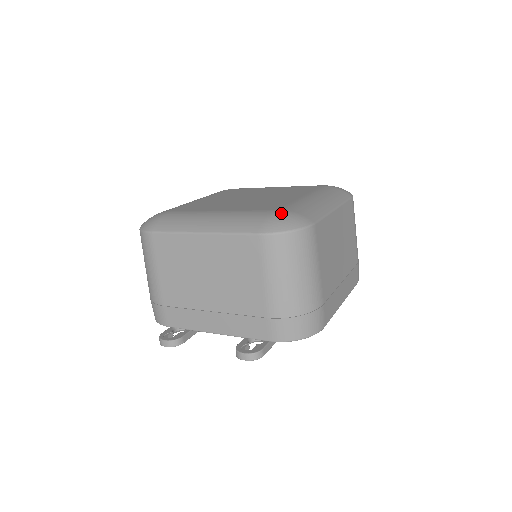
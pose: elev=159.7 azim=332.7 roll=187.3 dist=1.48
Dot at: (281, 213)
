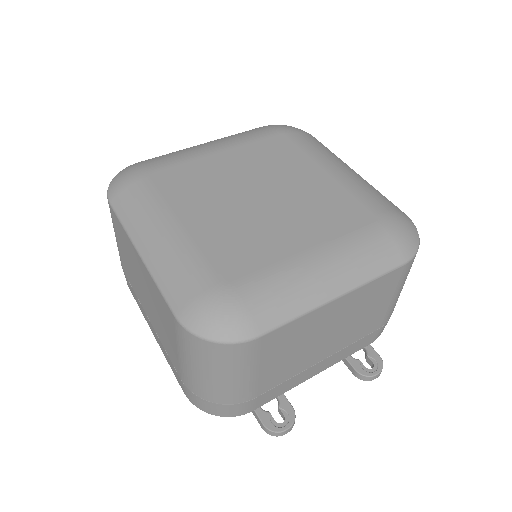
Dot at: (394, 223)
